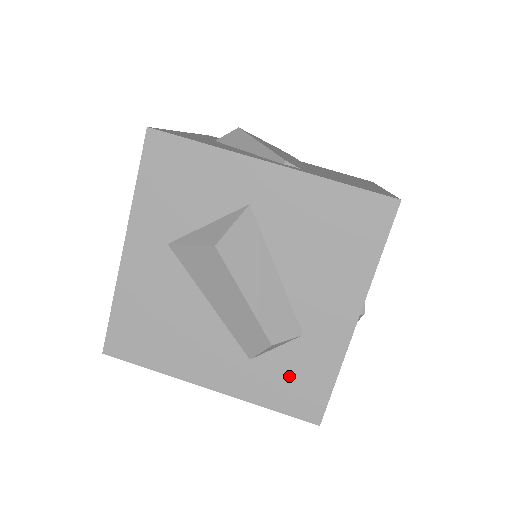
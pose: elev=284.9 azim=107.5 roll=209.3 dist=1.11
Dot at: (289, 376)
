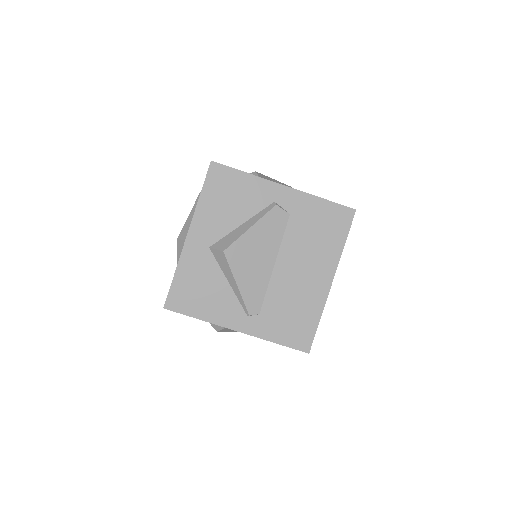
Dot at: occluded
